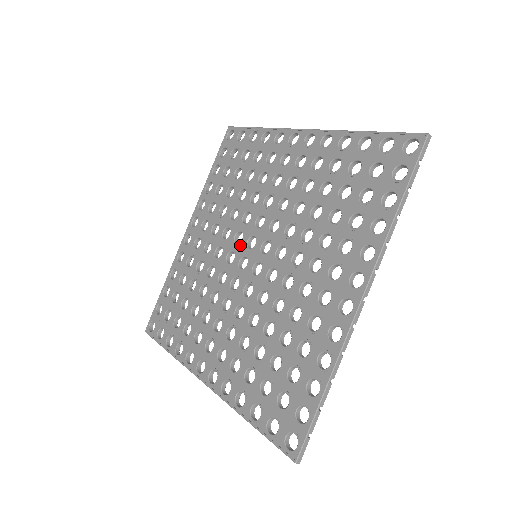
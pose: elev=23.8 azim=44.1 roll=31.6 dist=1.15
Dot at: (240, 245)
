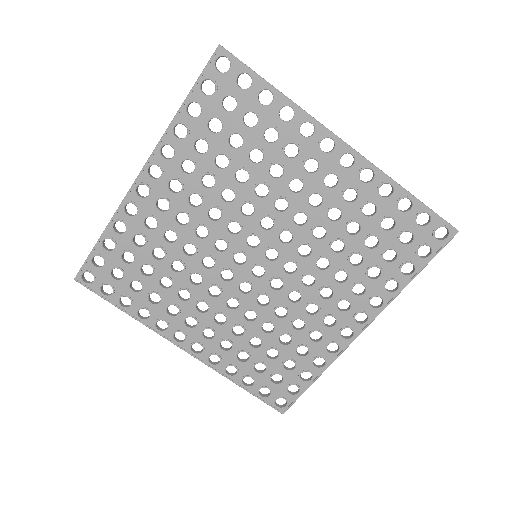
Dot at: (236, 238)
